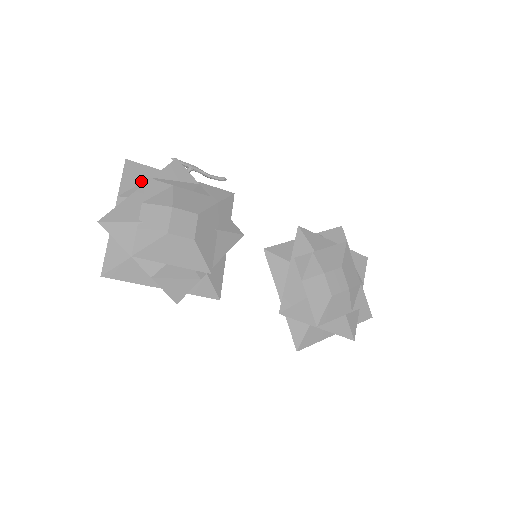
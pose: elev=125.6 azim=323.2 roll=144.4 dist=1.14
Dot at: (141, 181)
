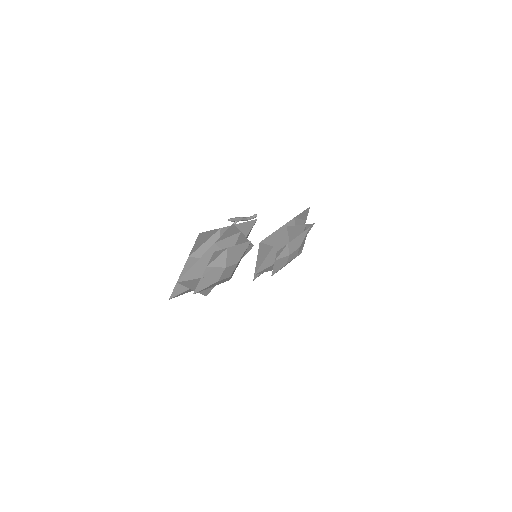
Dot at: (205, 241)
